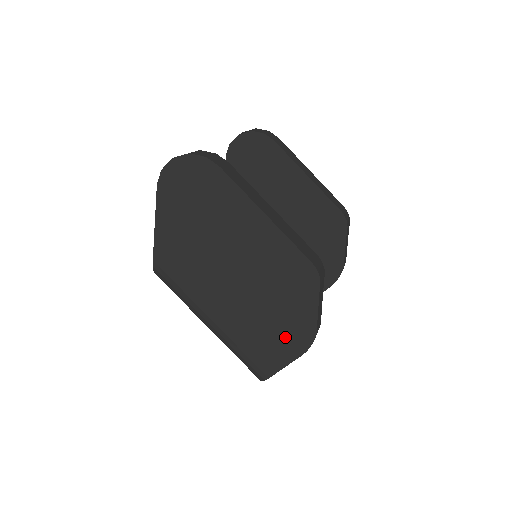
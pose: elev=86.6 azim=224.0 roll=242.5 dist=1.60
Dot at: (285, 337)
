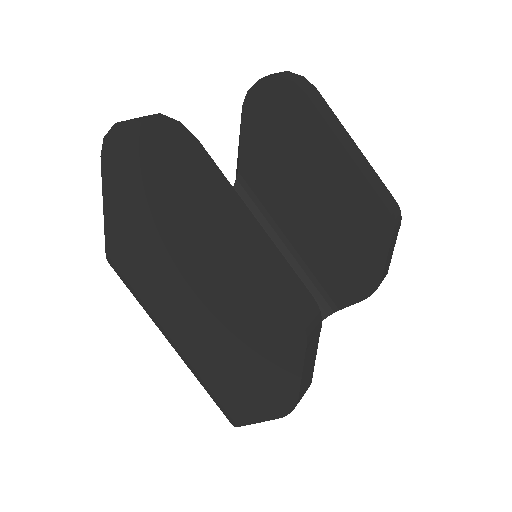
Dot at: (258, 391)
